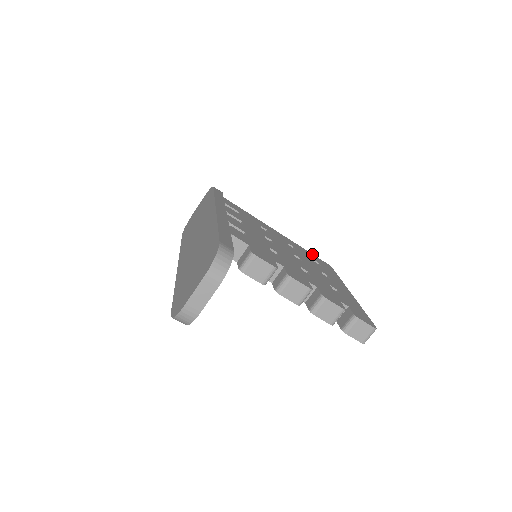
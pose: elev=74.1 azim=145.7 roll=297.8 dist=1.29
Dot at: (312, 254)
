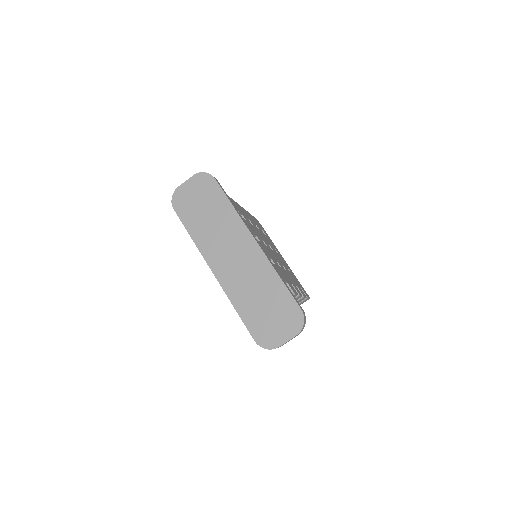
Dot at: occluded
